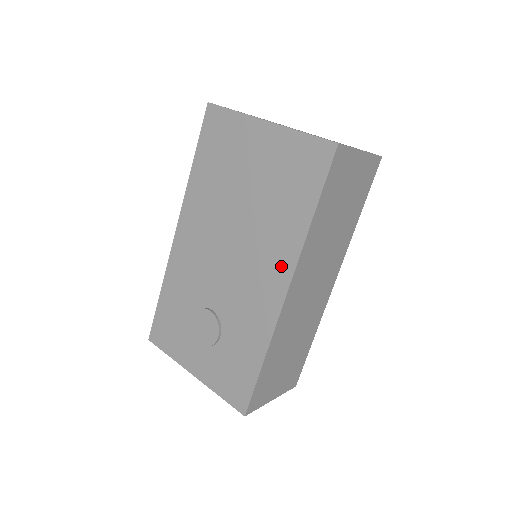
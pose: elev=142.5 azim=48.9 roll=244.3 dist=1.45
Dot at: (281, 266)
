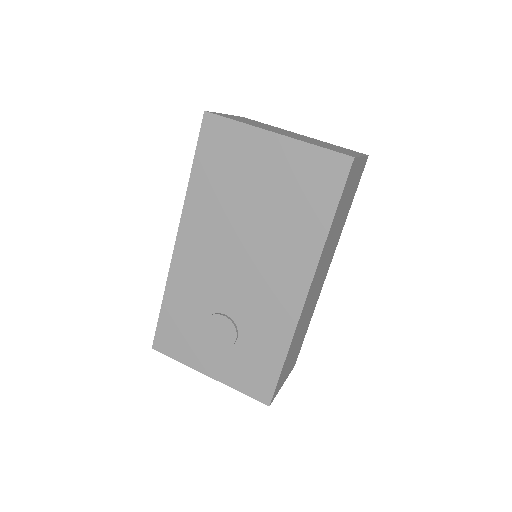
Dot at: (300, 270)
